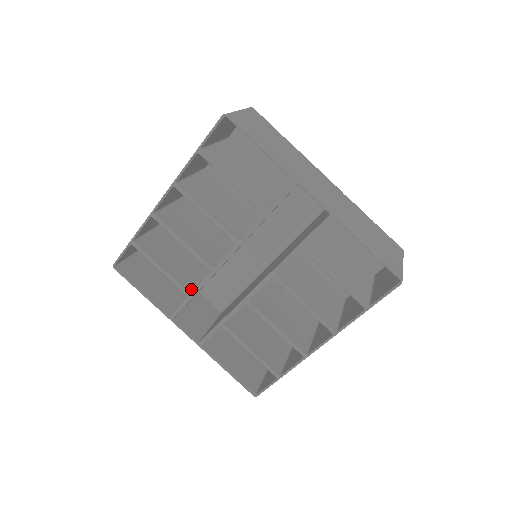
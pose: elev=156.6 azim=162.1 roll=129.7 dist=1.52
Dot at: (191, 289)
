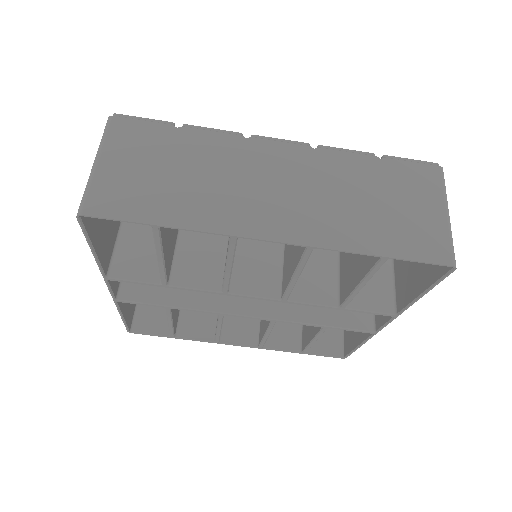
Dot at: (169, 275)
